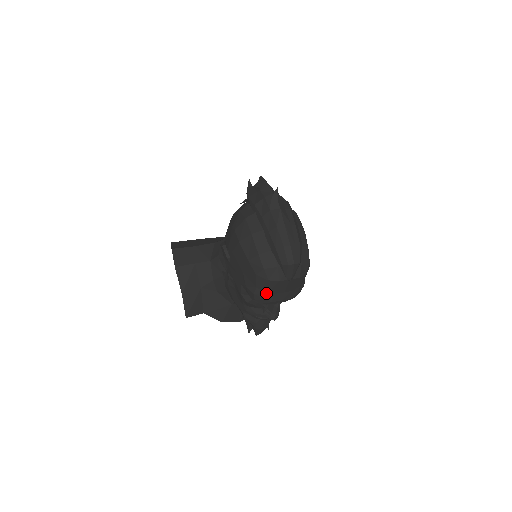
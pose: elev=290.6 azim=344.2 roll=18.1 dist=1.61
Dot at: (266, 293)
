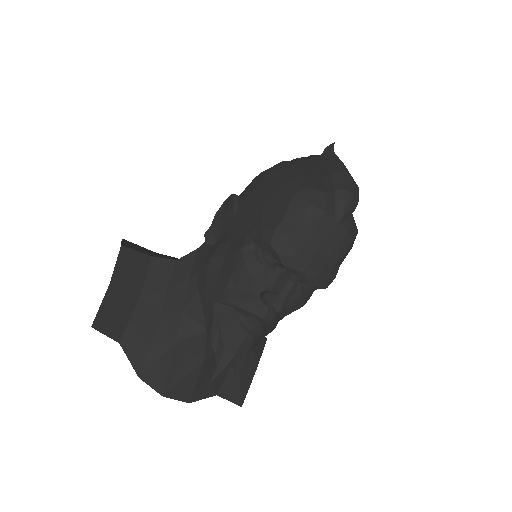
Dot at: (295, 232)
